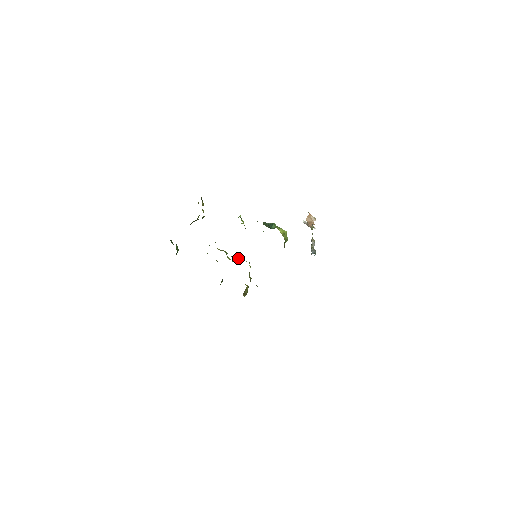
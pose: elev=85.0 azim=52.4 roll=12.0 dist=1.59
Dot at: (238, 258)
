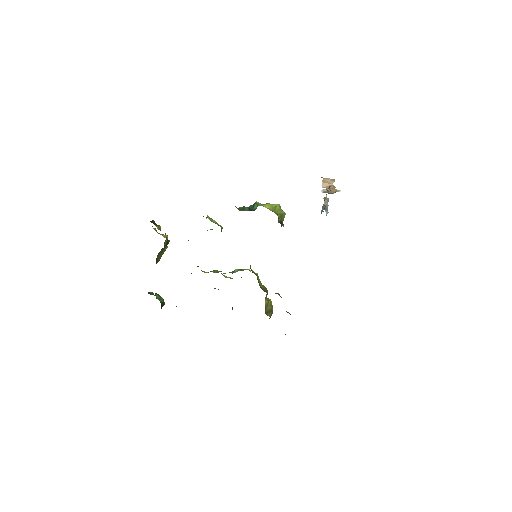
Dot at: (235, 271)
